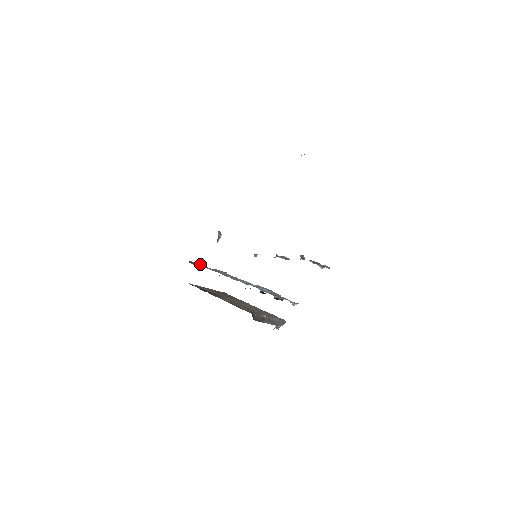
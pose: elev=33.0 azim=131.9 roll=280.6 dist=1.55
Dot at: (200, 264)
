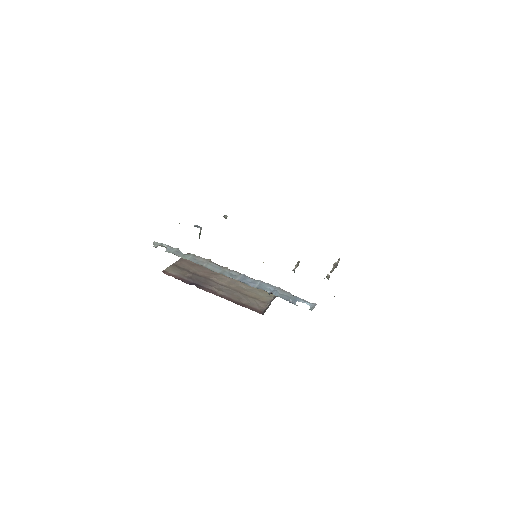
Dot at: (170, 249)
